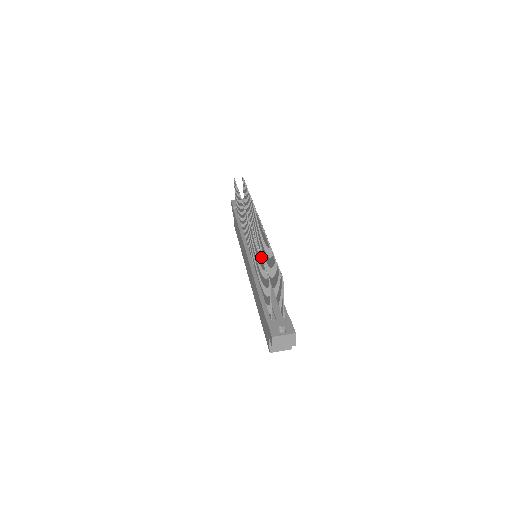
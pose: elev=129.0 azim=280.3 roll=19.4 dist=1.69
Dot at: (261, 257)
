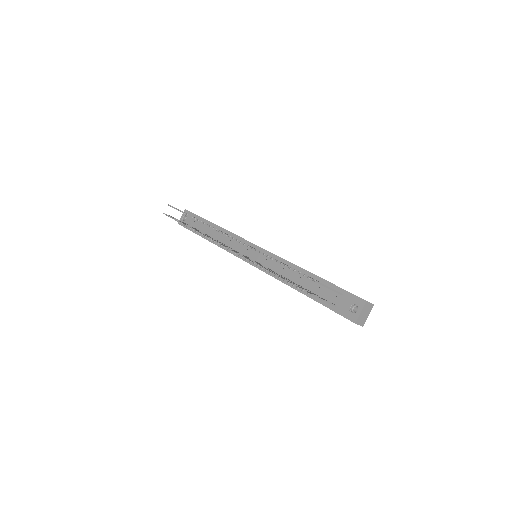
Dot at: occluded
